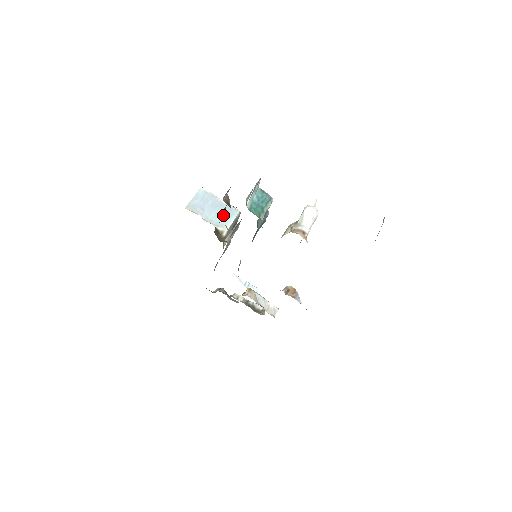
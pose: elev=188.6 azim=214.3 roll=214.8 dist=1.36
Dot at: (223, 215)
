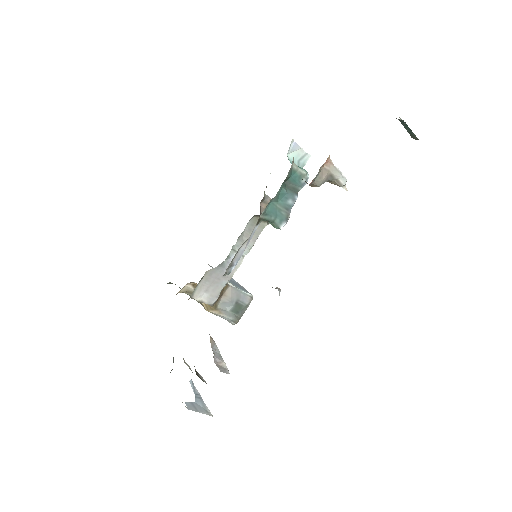
Dot at: (236, 285)
